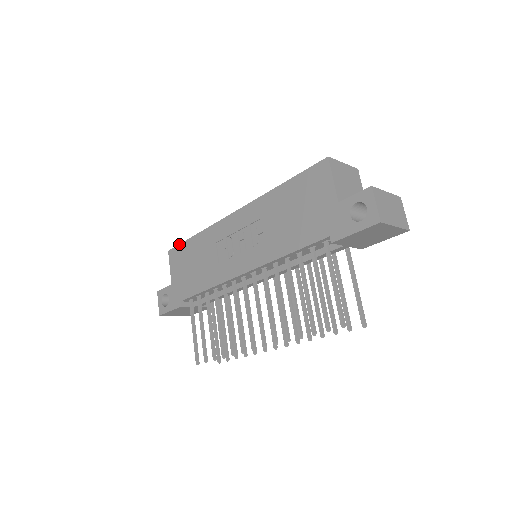
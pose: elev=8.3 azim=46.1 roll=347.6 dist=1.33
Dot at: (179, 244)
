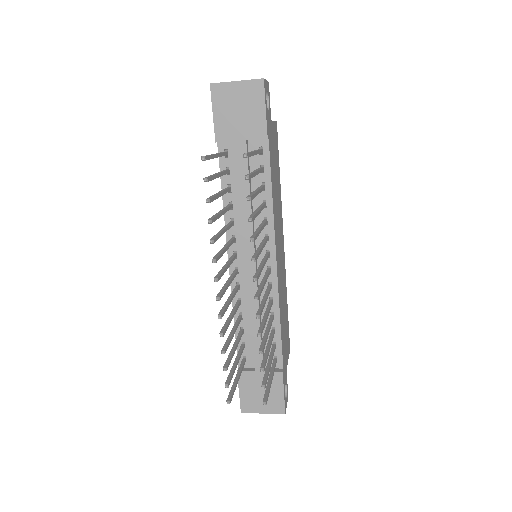
Dot at: occluded
